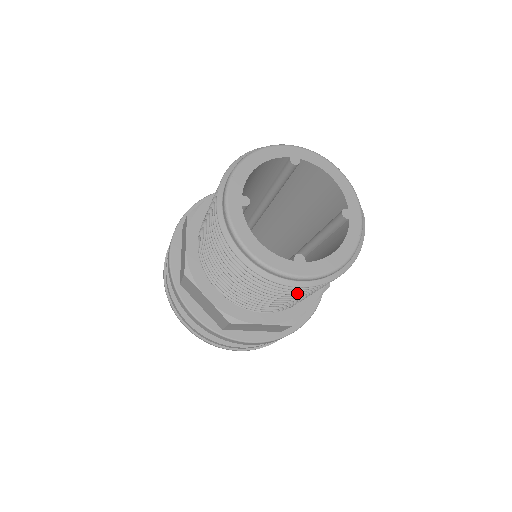
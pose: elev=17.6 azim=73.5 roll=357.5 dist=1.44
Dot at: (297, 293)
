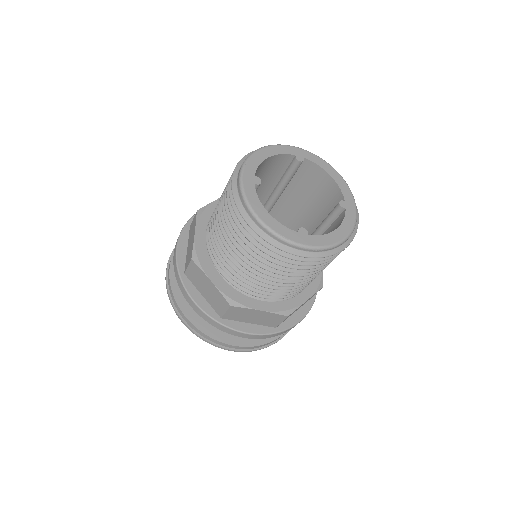
Dot at: (298, 268)
